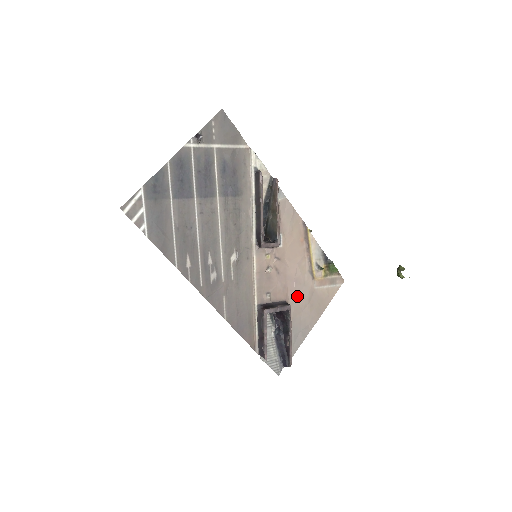
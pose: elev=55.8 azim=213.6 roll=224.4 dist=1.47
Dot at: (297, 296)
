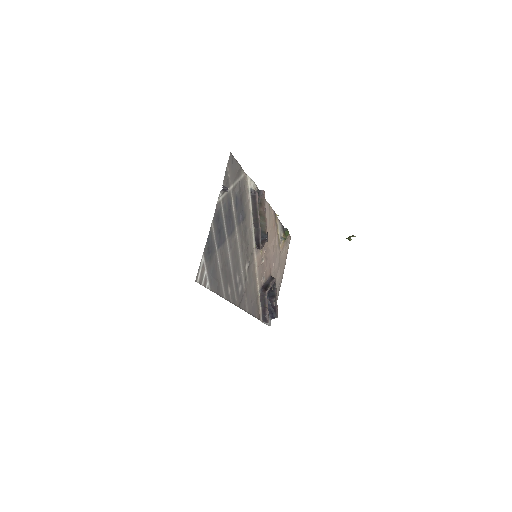
Dot at: (274, 267)
